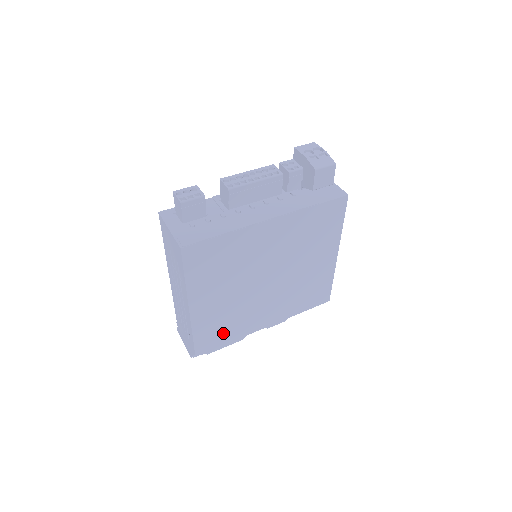
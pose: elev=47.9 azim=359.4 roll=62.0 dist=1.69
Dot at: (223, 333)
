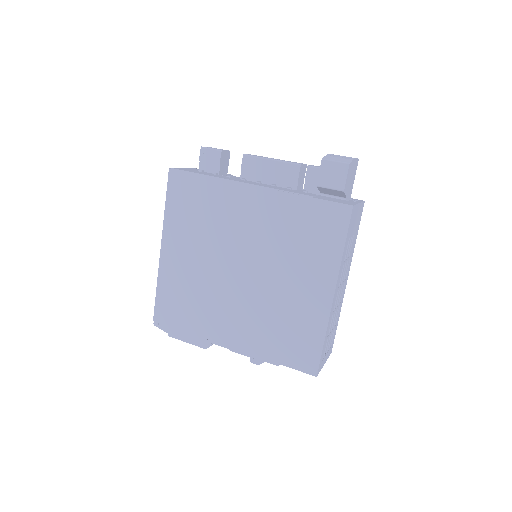
Dot at: (184, 311)
